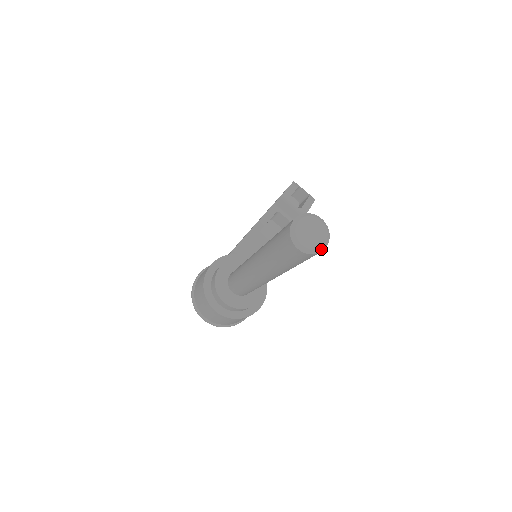
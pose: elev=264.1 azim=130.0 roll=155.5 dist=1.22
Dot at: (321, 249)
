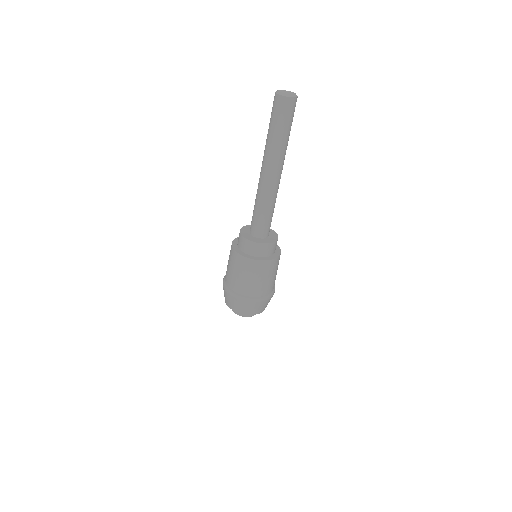
Dot at: (296, 96)
